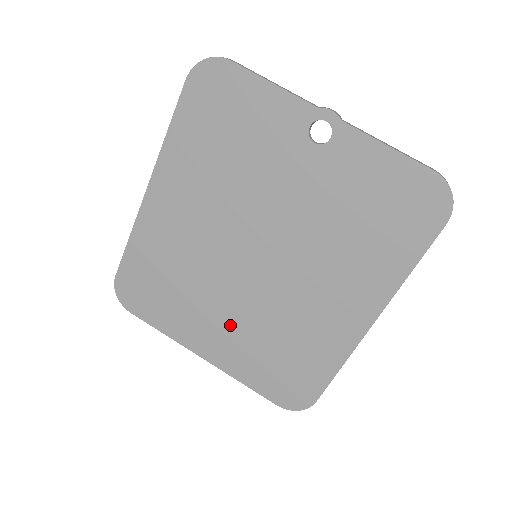
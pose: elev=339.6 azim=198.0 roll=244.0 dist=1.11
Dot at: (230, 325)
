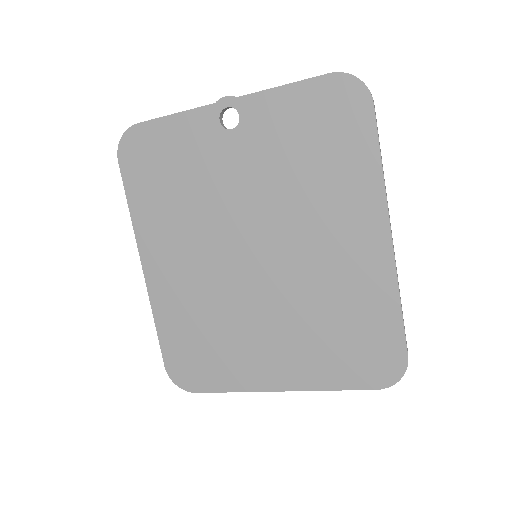
Dot at: (280, 337)
